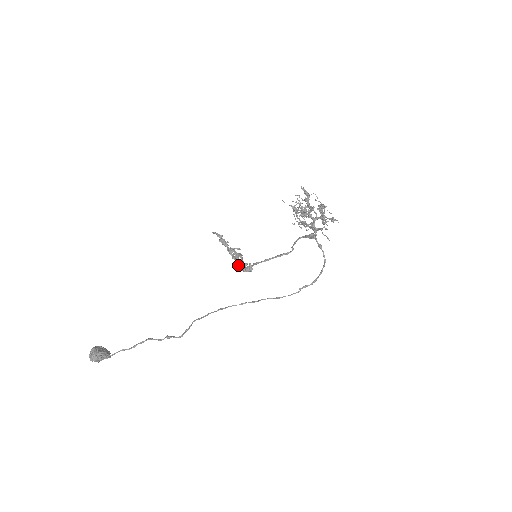
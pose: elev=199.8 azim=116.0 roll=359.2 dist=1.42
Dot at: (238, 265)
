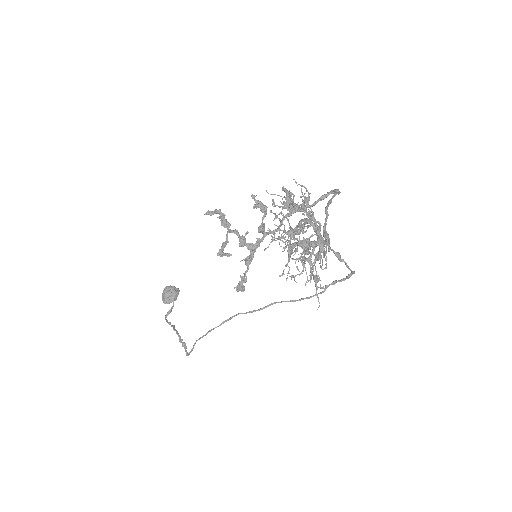
Dot at: occluded
